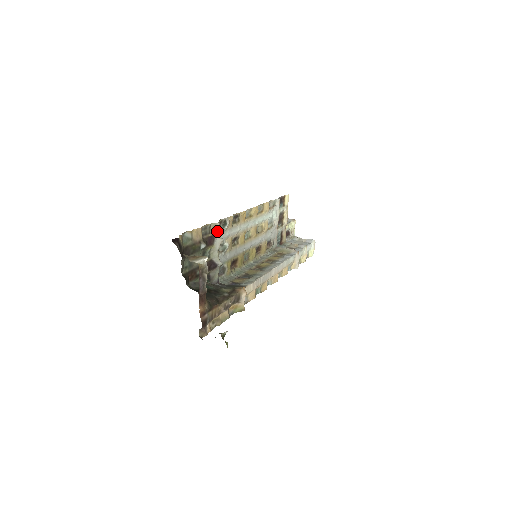
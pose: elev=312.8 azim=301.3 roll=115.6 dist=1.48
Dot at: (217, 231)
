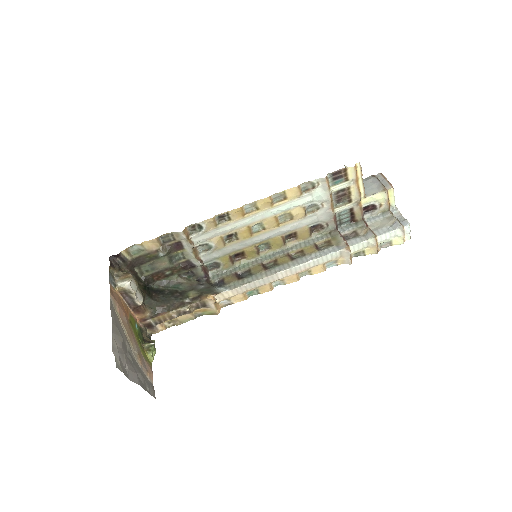
Dot at: (183, 238)
